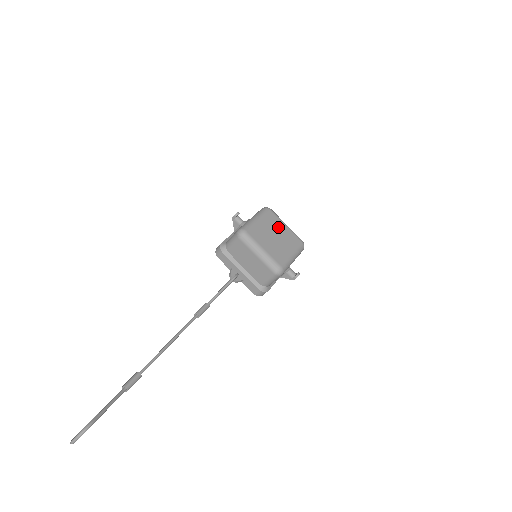
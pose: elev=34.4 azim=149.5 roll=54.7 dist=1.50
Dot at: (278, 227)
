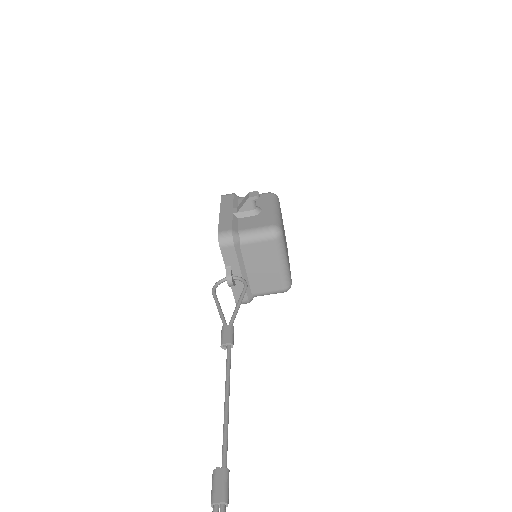
Dot at: occluded
